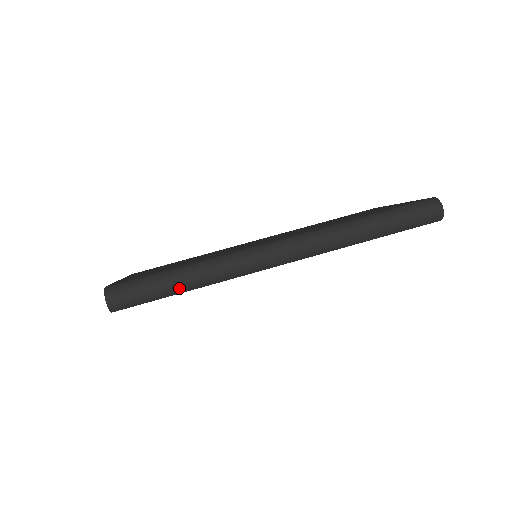
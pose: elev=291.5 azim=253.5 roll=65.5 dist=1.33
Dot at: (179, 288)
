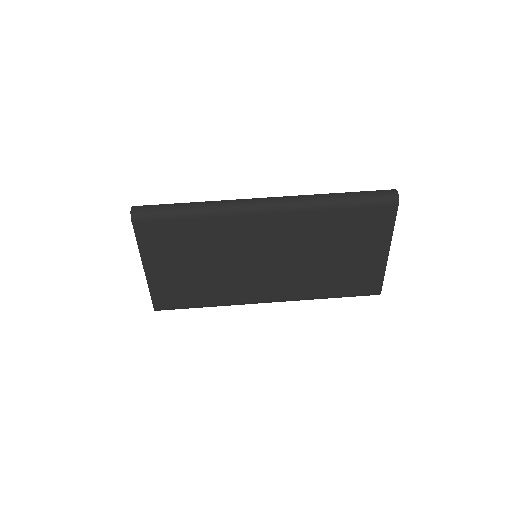
Dot at: (184, 208)
